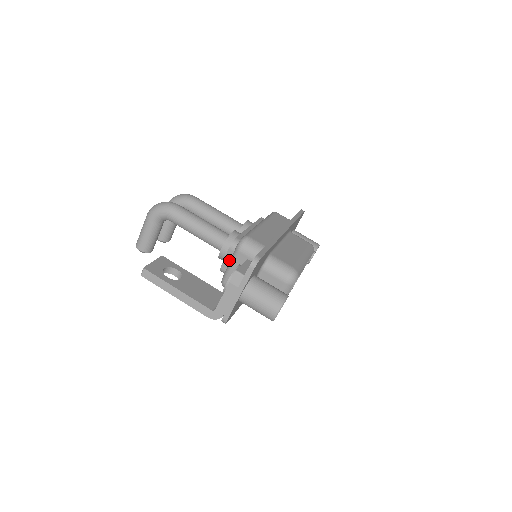
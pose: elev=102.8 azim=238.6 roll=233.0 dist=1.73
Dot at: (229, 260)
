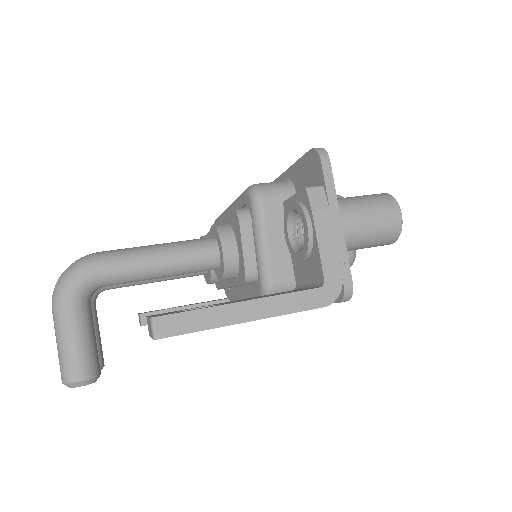
Dot at: (250, 245)
